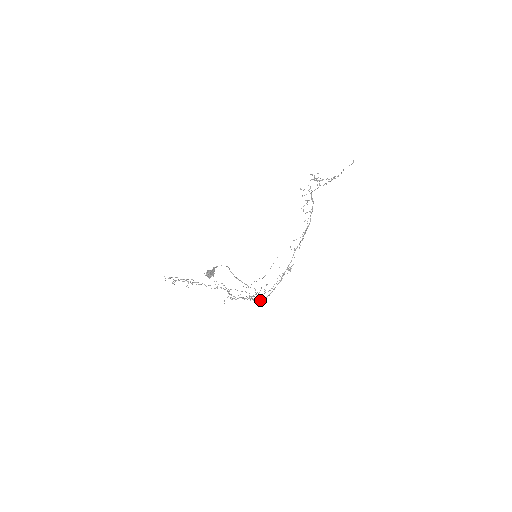
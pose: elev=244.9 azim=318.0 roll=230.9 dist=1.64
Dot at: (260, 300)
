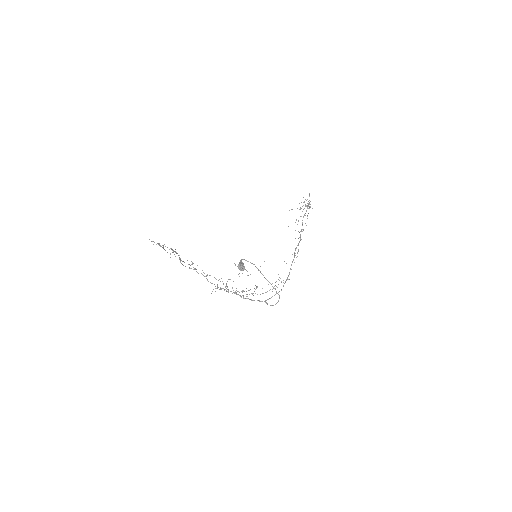
Dot at: occluded
